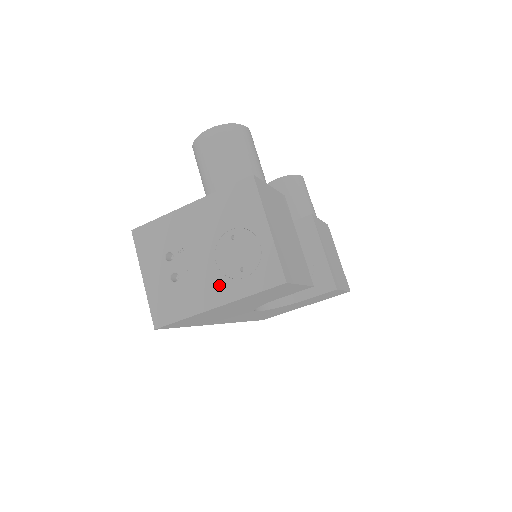
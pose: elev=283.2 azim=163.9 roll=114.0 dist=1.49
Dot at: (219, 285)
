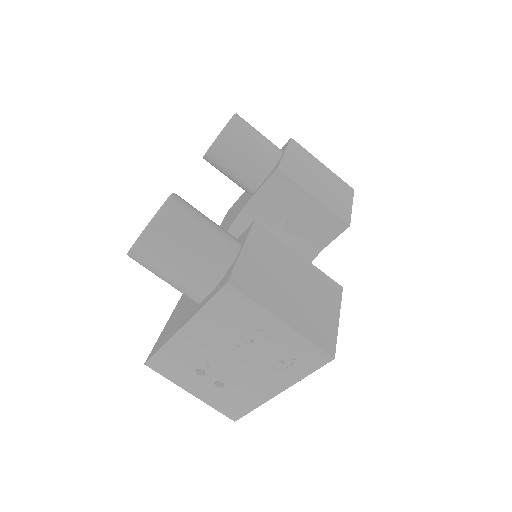
Dot at: (268, 379)
